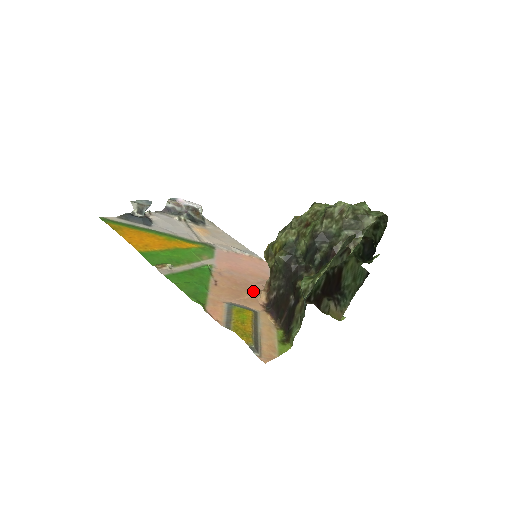
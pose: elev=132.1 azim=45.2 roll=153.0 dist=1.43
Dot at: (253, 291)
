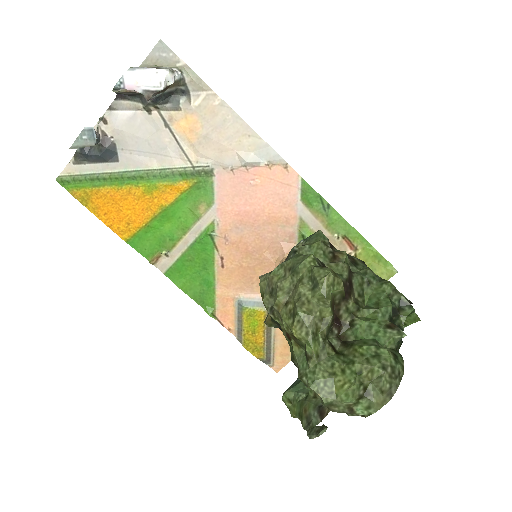
Dot at: (269, 261)
